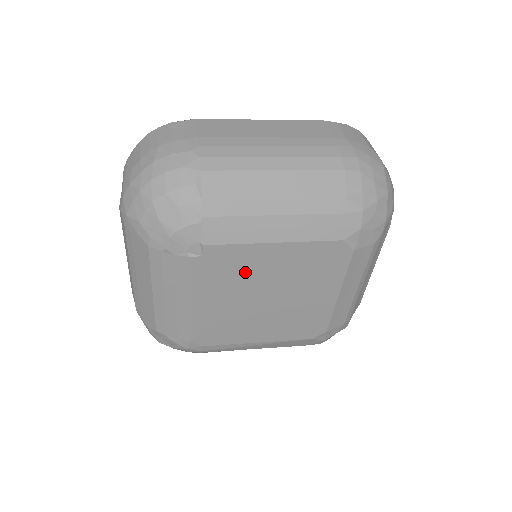
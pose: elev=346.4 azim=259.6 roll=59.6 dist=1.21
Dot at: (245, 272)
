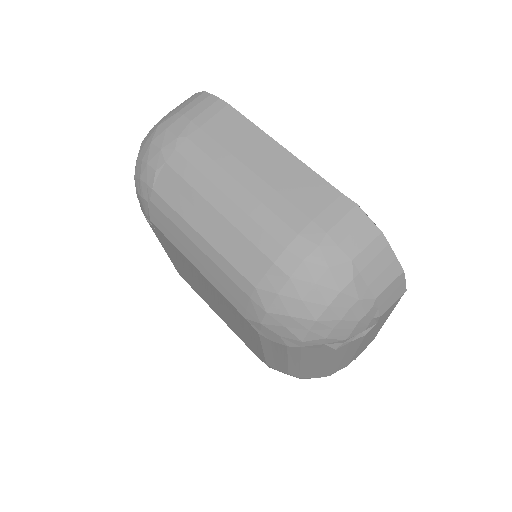
Dot at: (185, 264)
